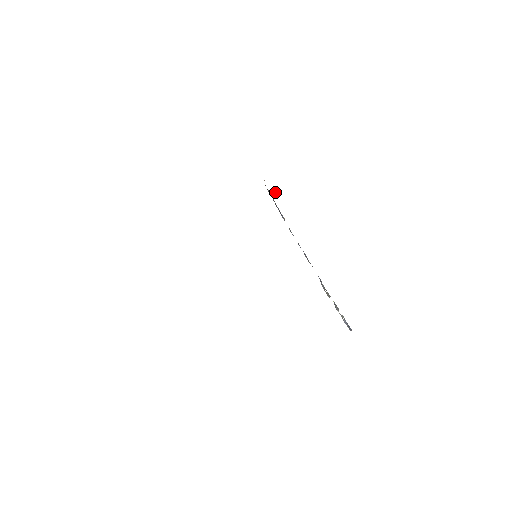
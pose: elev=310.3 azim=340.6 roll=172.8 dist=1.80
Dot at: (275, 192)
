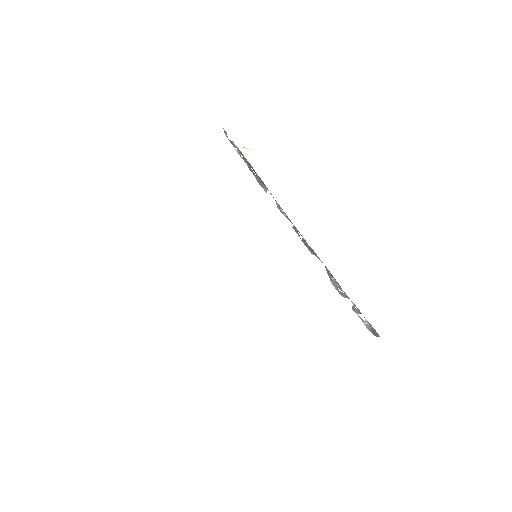
Dot at: (246, 148)
